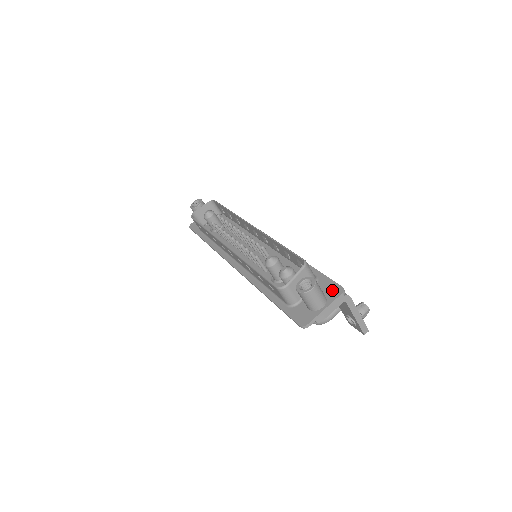
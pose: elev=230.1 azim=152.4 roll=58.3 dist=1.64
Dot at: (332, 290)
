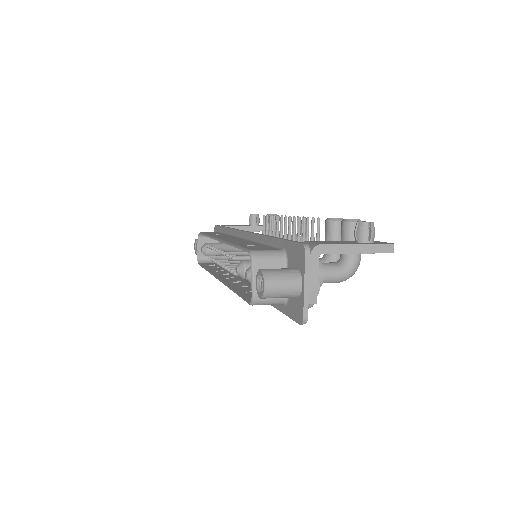
Dot at: (298, 256)
